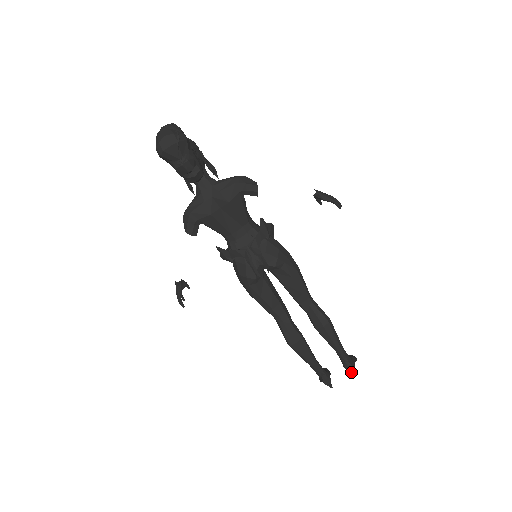
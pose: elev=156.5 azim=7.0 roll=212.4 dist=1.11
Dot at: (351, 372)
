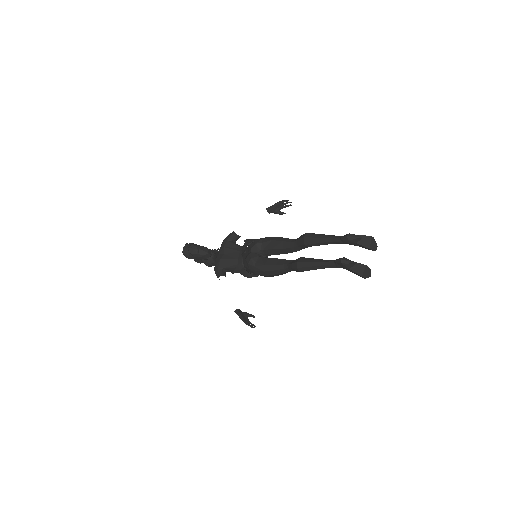
Dot at: (354, 239)
